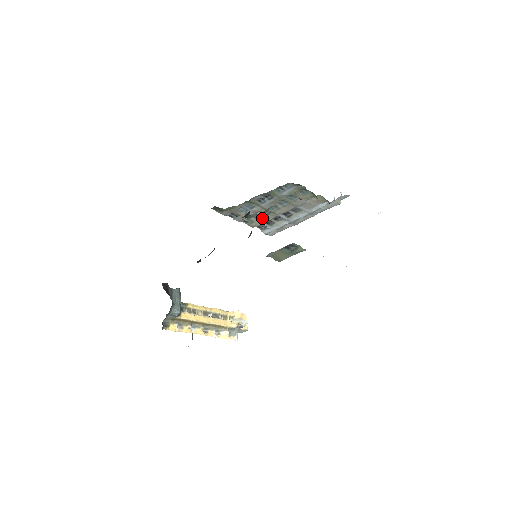
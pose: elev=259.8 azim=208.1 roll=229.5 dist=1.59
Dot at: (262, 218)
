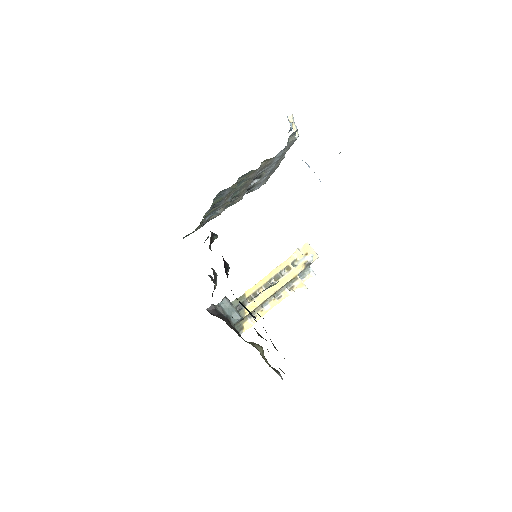
Dot at: (237, 198)
